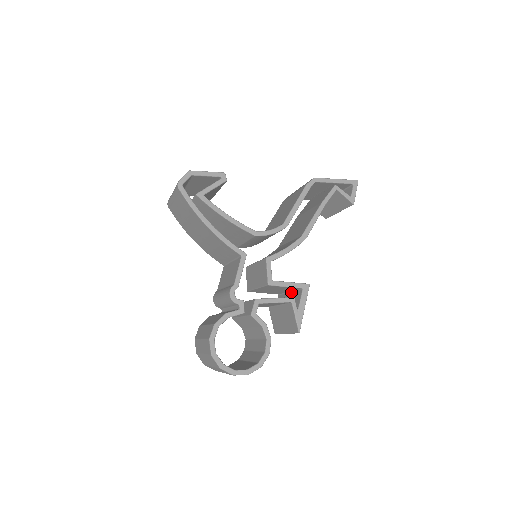
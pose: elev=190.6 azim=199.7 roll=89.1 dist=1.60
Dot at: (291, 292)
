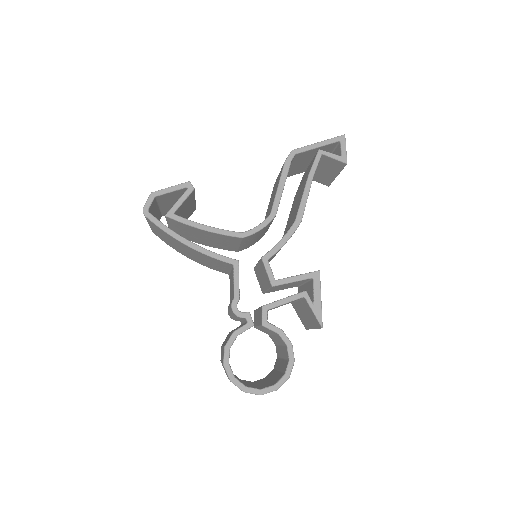
Dot at: (306, 283)
